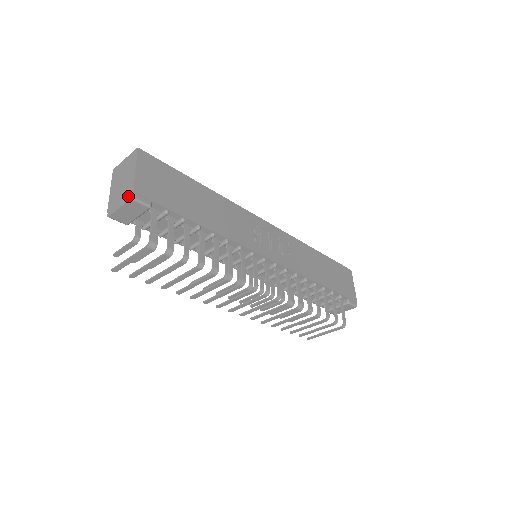
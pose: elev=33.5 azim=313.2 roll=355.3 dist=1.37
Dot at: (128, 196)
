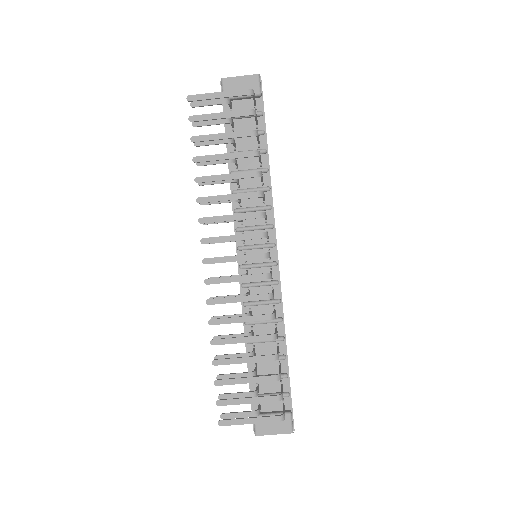
Dot at: (254, 76)
